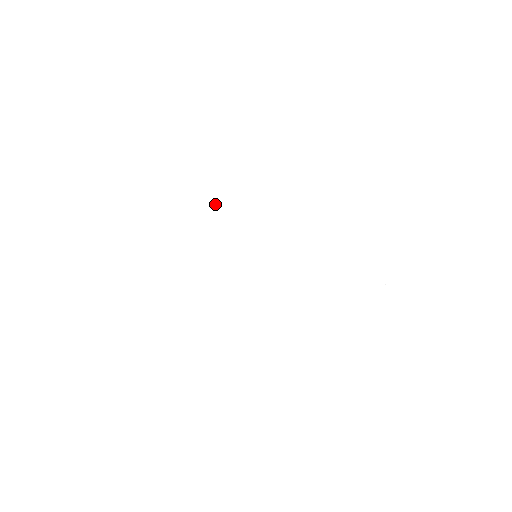
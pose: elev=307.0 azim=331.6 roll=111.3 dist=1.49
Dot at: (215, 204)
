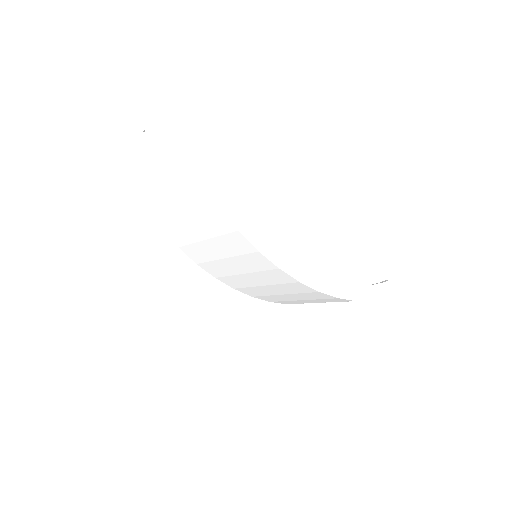
Dot at: (237, 227)
